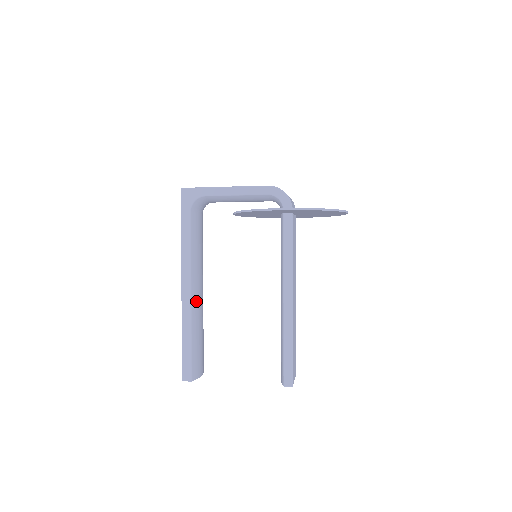
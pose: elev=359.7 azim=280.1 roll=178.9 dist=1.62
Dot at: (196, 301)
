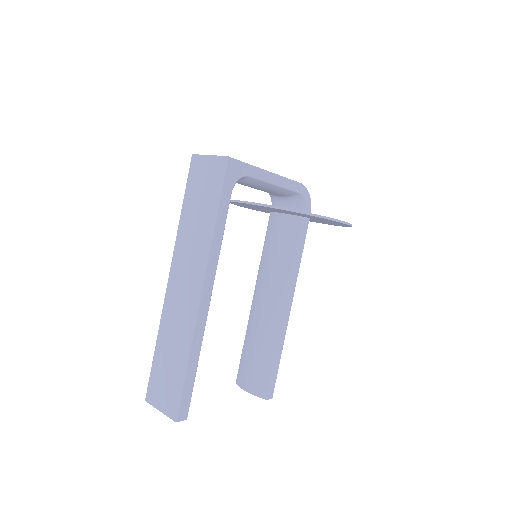
Dot at: occluded
